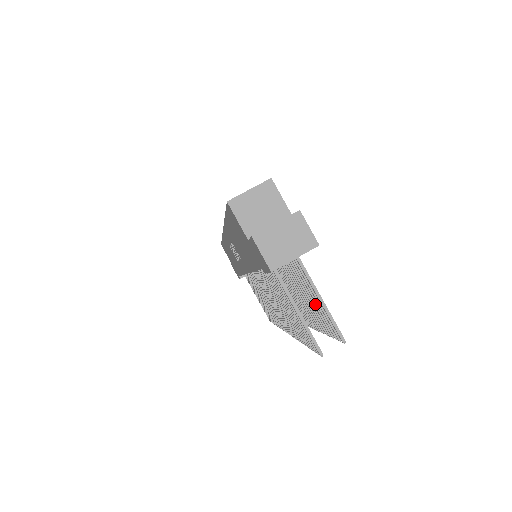
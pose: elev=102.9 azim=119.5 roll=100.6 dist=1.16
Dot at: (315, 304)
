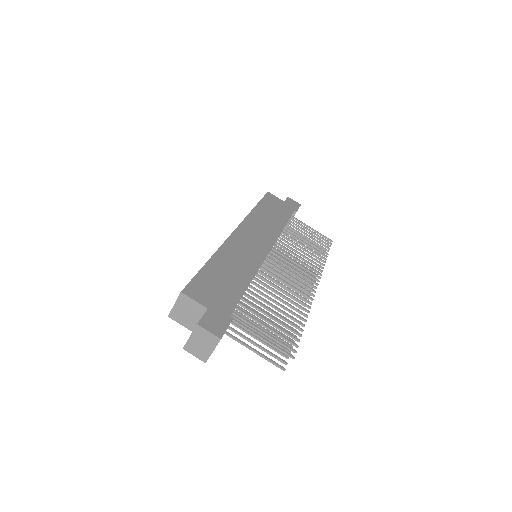
Dot at: (274, 326)
